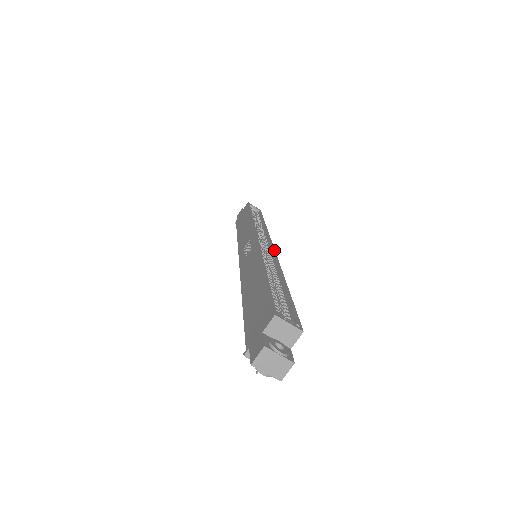
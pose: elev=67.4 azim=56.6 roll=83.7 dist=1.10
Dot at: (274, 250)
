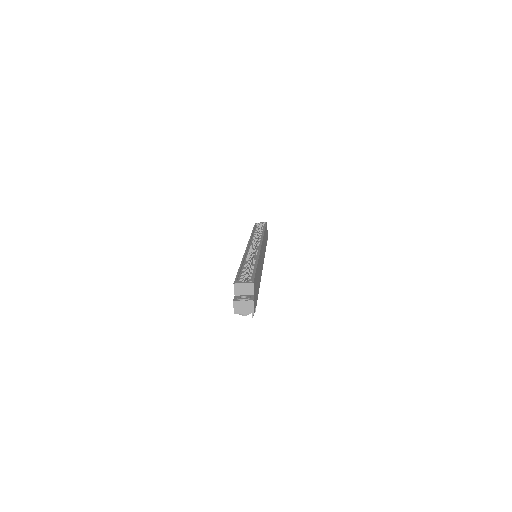
Dot at: (260, 246)
